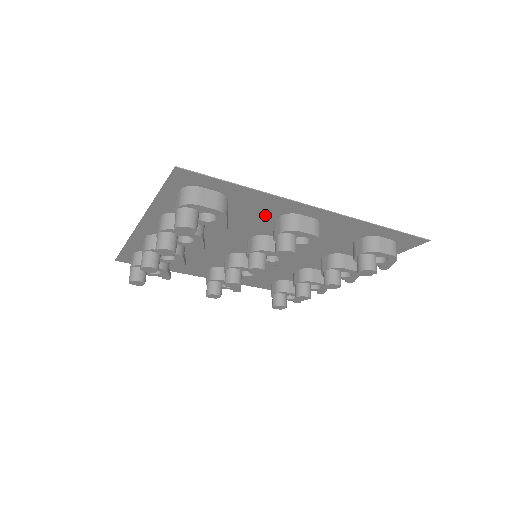
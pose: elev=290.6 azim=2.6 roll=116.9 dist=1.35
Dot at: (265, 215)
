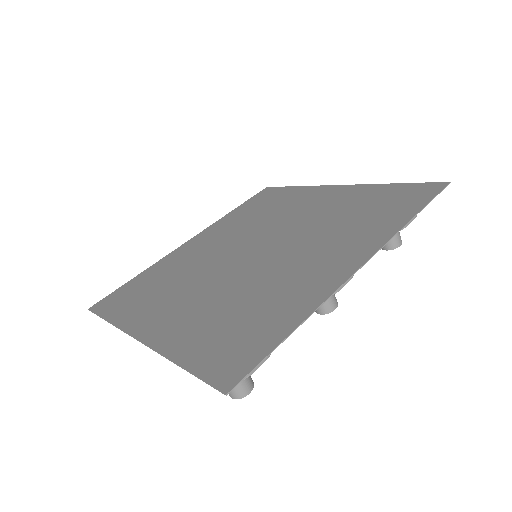
Dot at: (292, 288)
